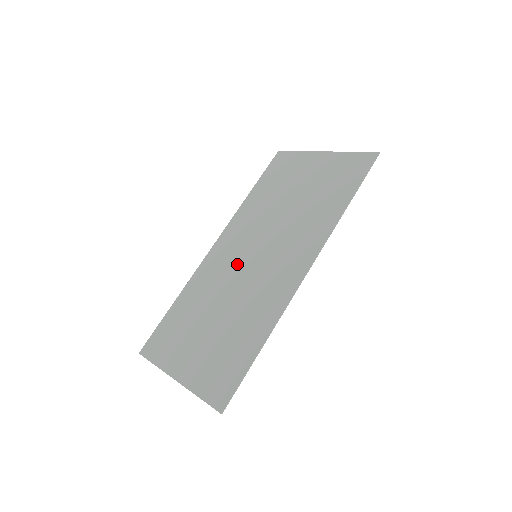
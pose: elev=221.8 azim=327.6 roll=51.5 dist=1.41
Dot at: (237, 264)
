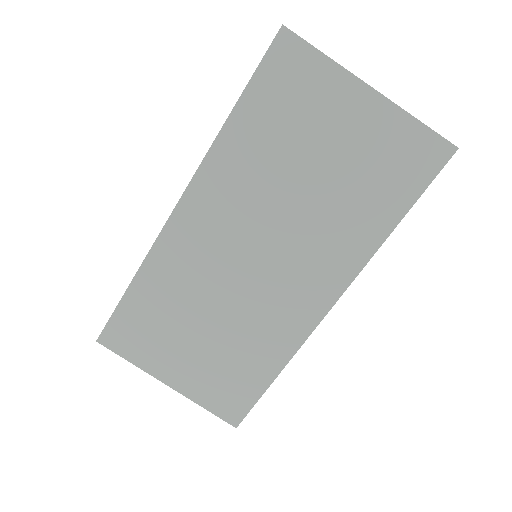
Dot at: (227, 260)
